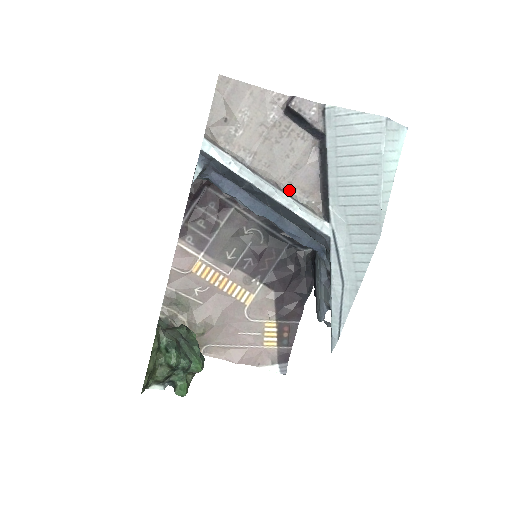
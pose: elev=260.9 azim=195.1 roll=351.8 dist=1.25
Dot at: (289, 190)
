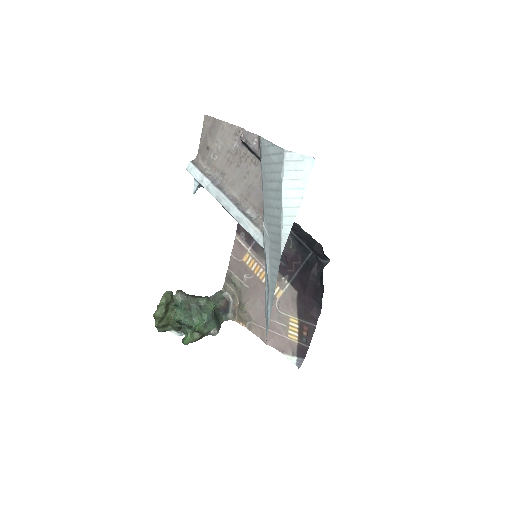
Dot at: (245, 205)
